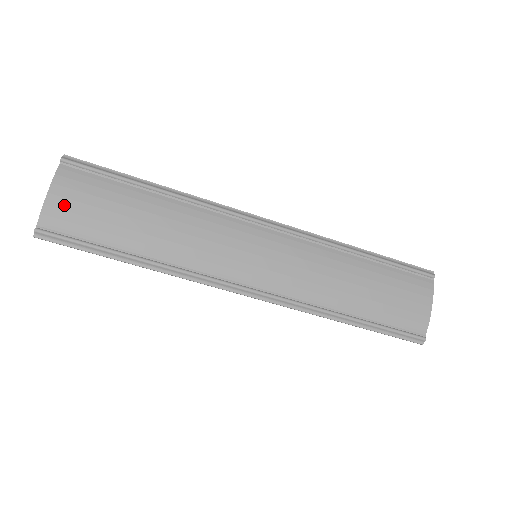
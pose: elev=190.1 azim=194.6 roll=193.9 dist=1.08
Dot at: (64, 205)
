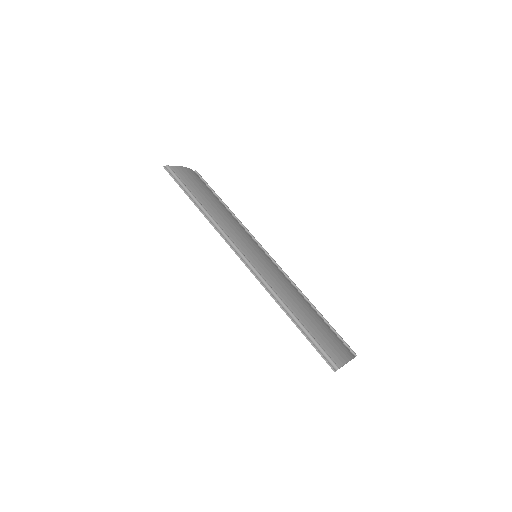
Dot at: (186, 173)
